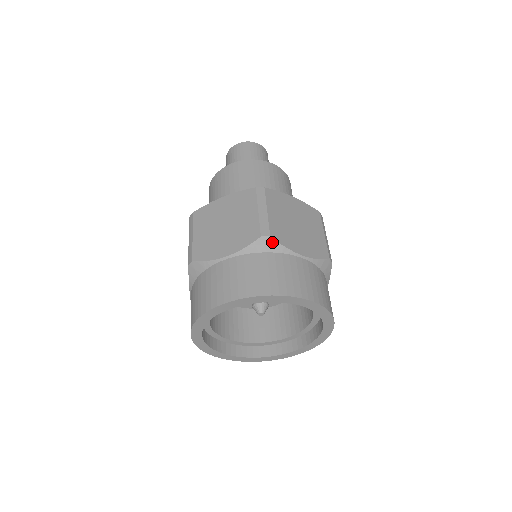
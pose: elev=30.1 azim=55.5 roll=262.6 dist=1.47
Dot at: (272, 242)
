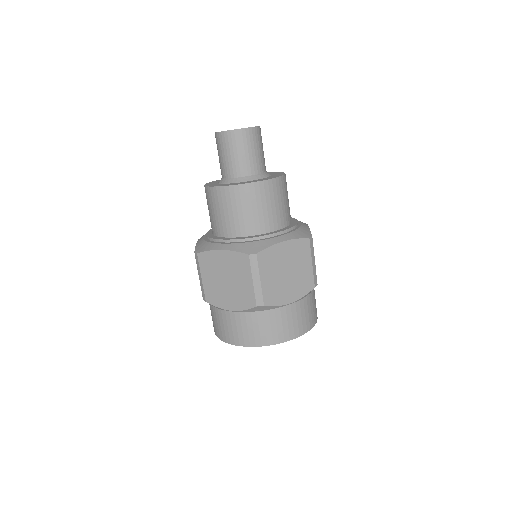
Dot at: (266, 307)
